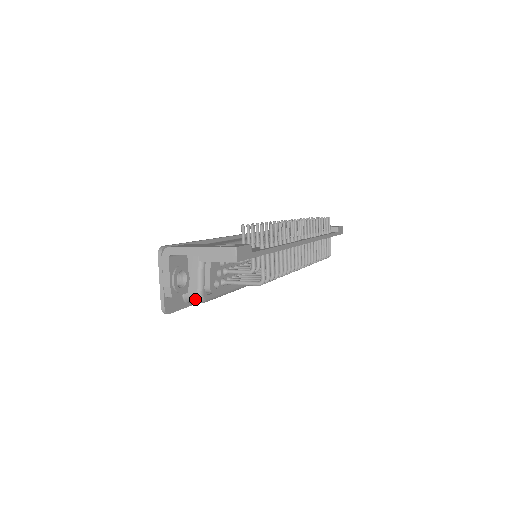
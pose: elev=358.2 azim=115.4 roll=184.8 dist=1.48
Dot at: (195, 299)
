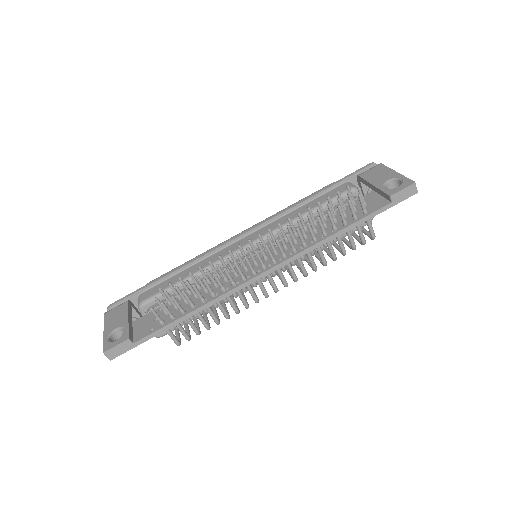
Dot at: occluded
